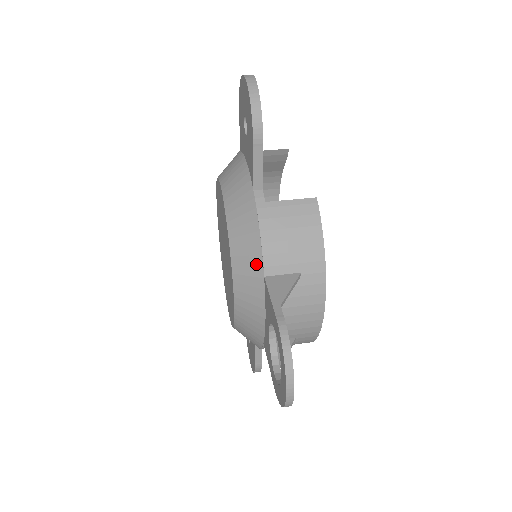
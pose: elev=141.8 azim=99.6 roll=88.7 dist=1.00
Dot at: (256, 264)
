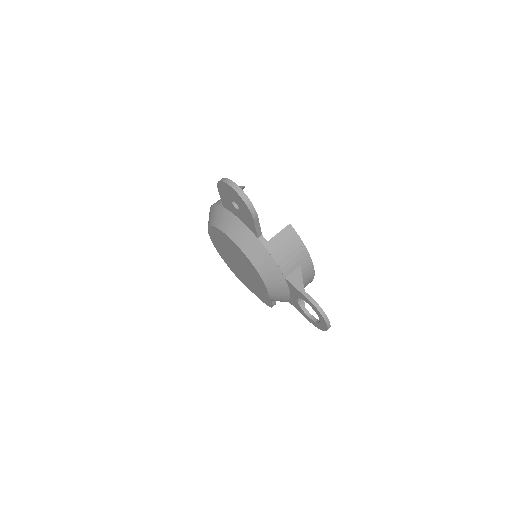
Dot at: (278, 274)
